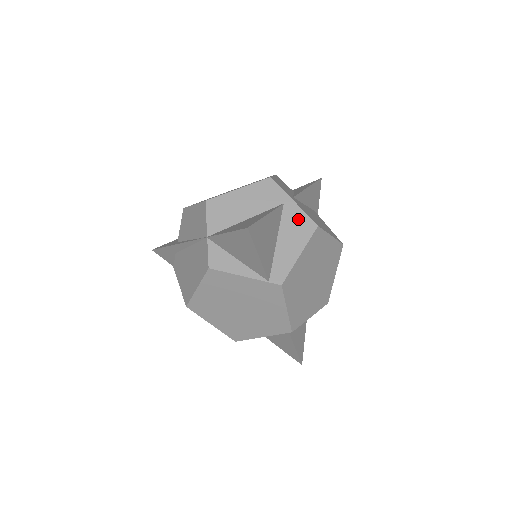
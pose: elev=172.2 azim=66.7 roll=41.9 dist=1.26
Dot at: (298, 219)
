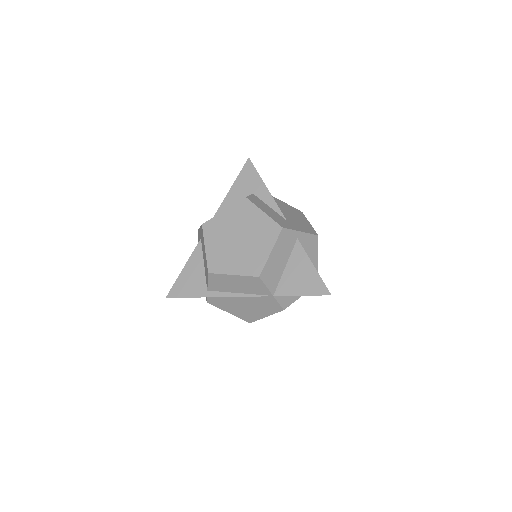
Dot at: (308, 241)
